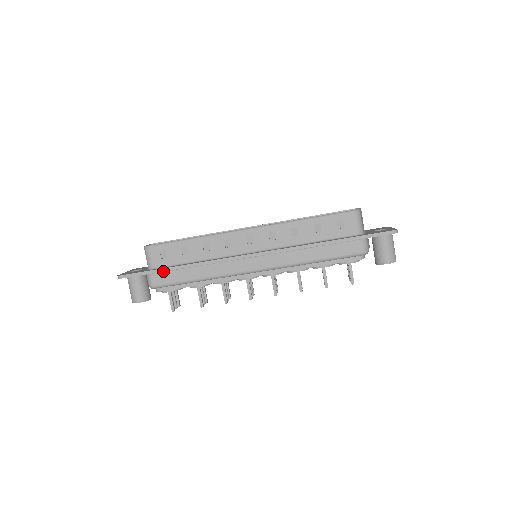
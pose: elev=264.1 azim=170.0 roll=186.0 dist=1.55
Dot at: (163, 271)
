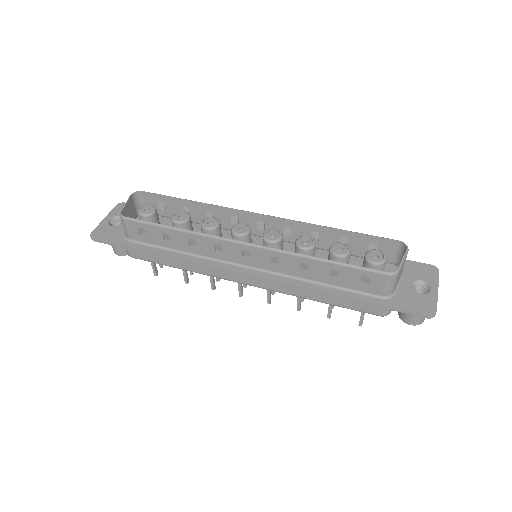
Dot at: (140, 251)
